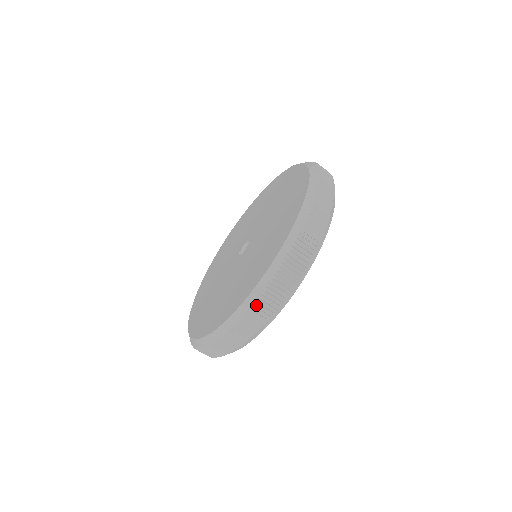
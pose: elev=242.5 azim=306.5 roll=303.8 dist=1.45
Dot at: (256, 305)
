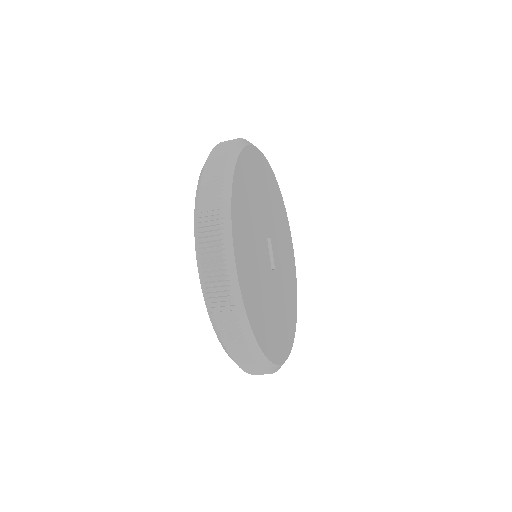
Dot at: (220, 332)
